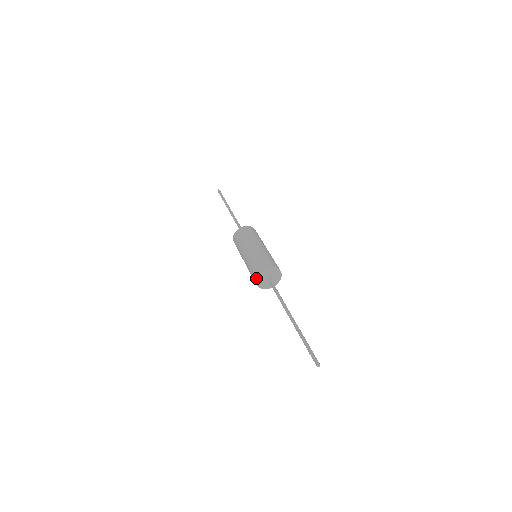
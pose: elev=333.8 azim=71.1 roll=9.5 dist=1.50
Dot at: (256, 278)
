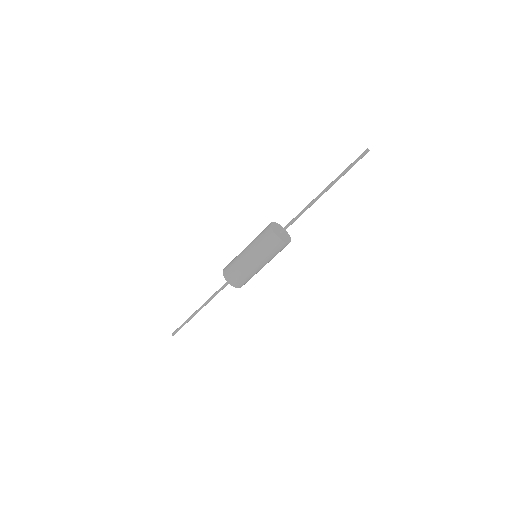
Dot at: (271, 227)
